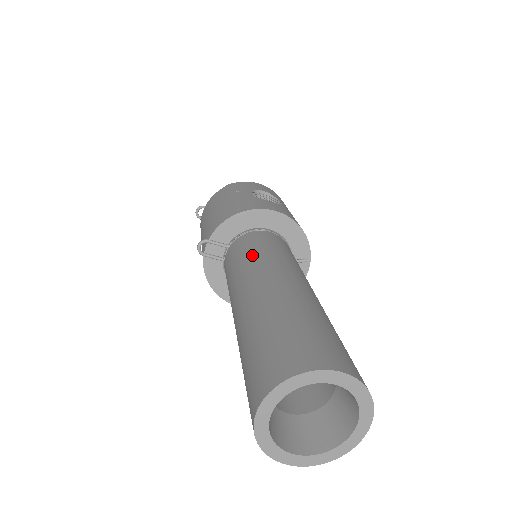
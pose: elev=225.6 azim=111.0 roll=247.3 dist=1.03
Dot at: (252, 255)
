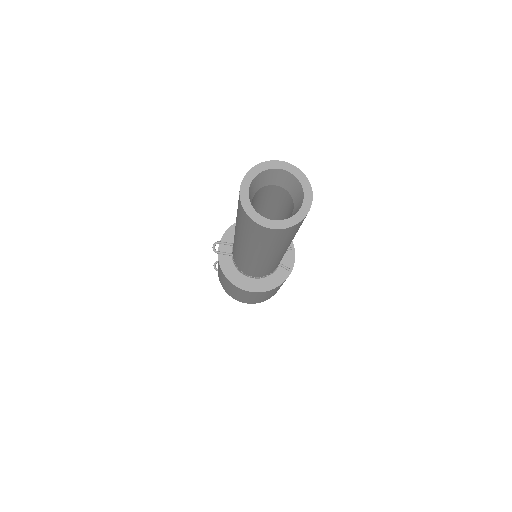
Dot at: occluded
